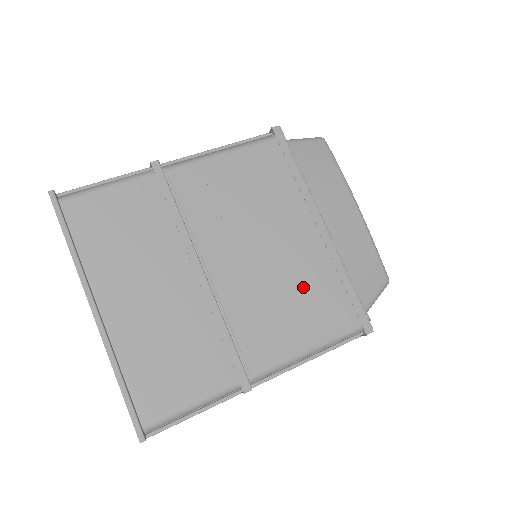
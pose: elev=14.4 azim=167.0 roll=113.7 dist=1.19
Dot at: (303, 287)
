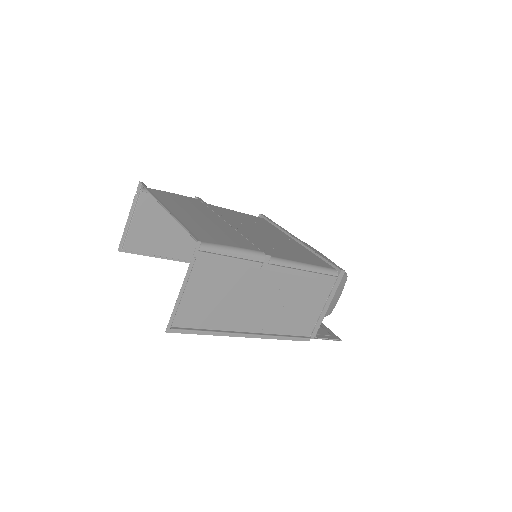
Dot at: (293, 249)
